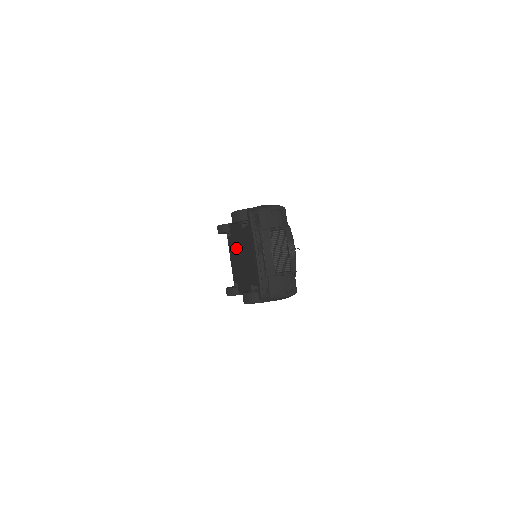
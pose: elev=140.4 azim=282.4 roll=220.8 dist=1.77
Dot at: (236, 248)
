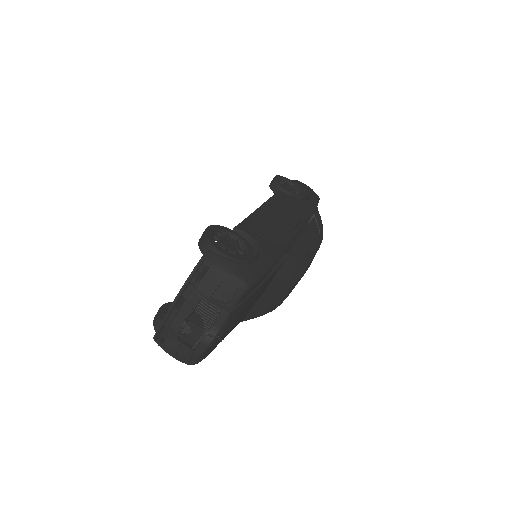
Dot at: occluded
